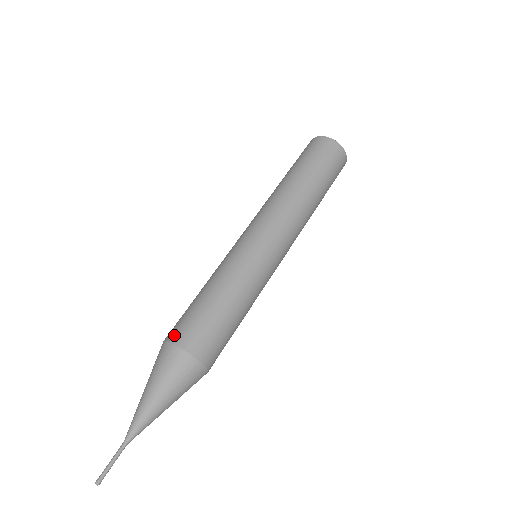
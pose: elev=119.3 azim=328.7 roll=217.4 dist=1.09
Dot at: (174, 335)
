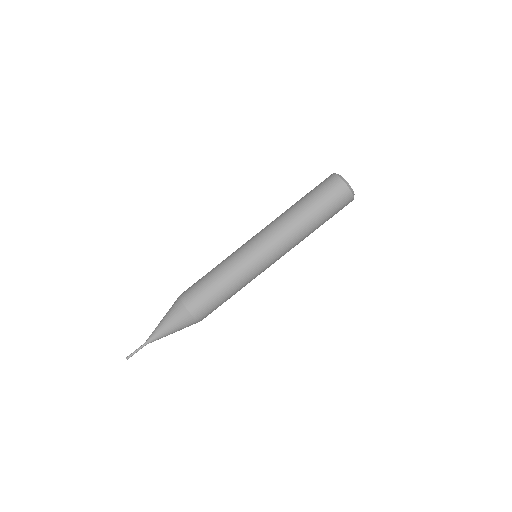
Dot at: (188, 302)
